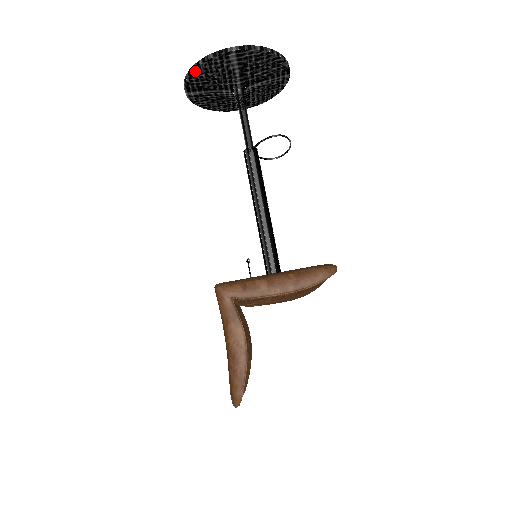
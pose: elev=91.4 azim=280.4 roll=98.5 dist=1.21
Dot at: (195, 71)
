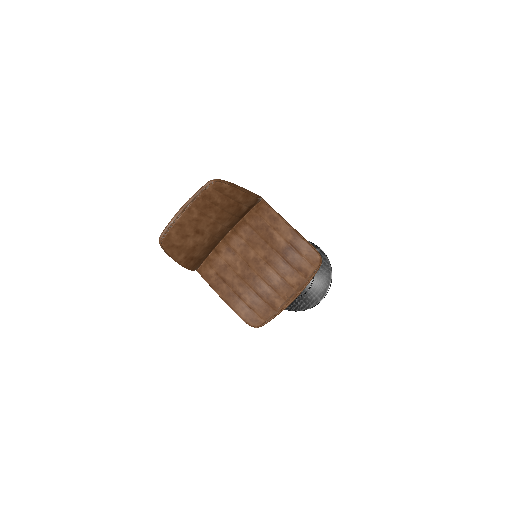
Dot at: occluded
